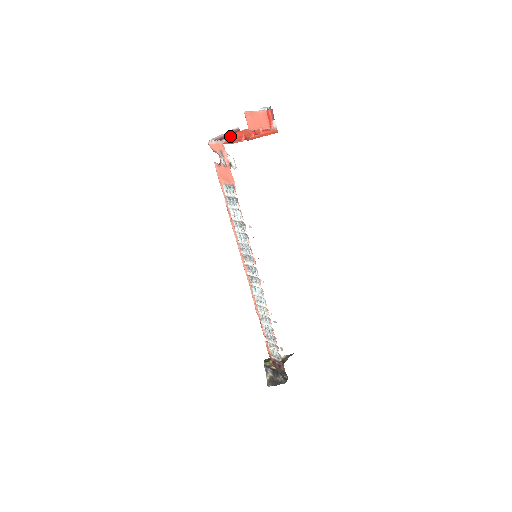
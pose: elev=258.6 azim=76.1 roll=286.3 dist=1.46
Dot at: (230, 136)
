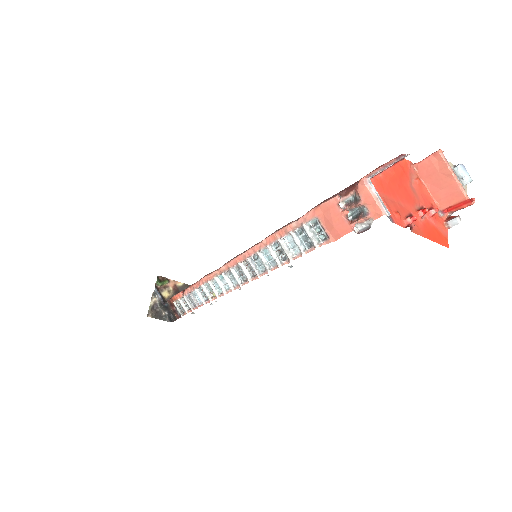
Dot at: (391, 171)
